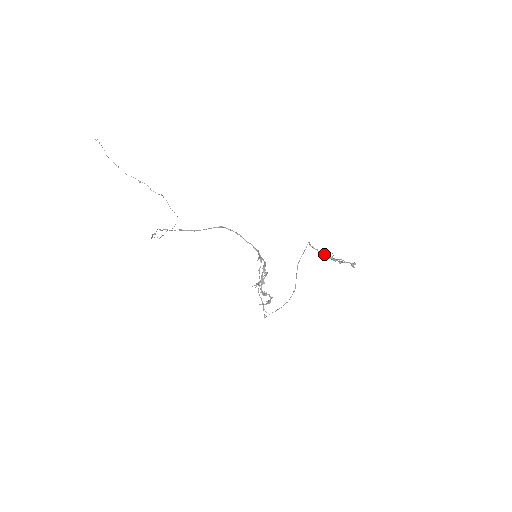
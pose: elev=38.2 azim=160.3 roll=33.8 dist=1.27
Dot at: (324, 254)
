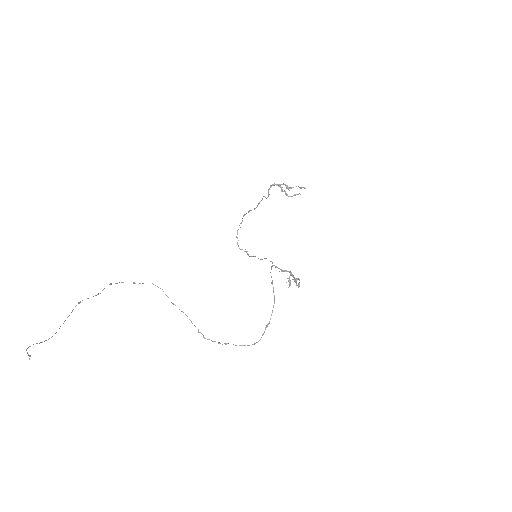
Dot at: occluded
